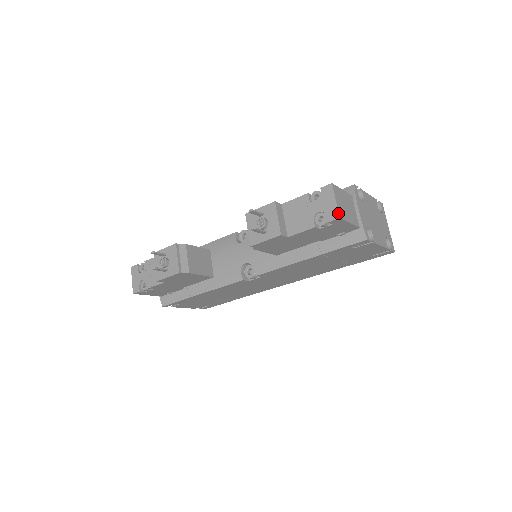
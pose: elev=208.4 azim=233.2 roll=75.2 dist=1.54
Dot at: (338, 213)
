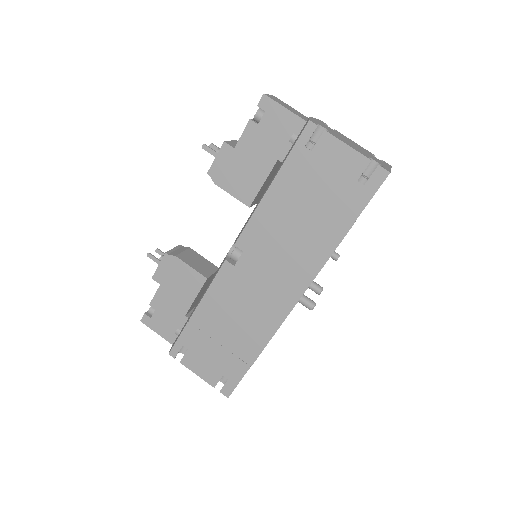
Dot at: (265, 94)
